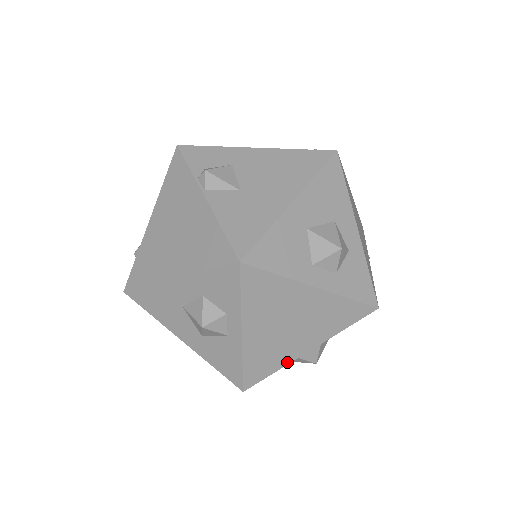
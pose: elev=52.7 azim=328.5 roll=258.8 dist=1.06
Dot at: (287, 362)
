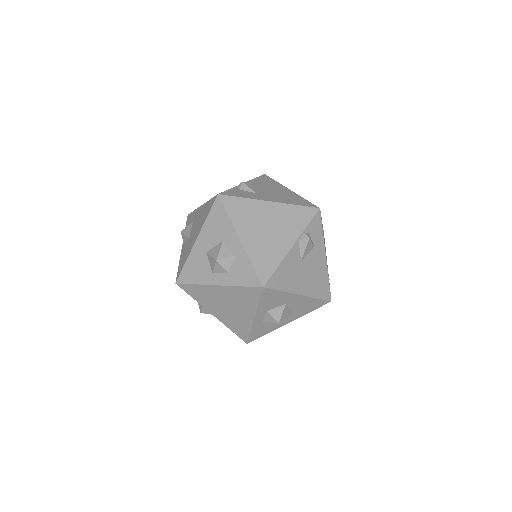
Dot at: (250, 326)
